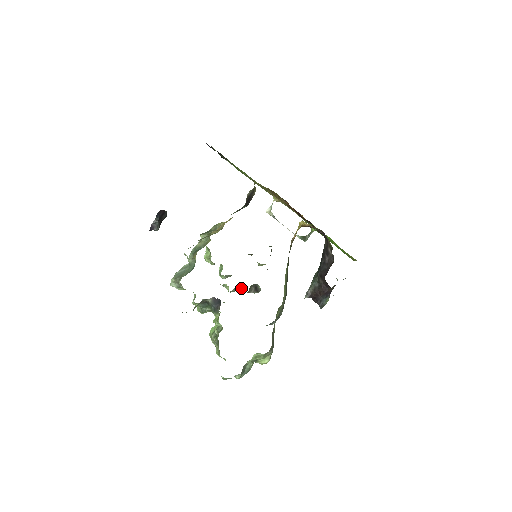
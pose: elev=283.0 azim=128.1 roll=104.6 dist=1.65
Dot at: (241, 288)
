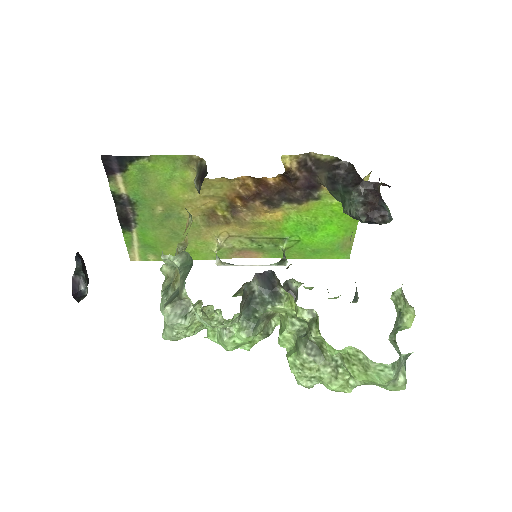
Dot at: occluded
